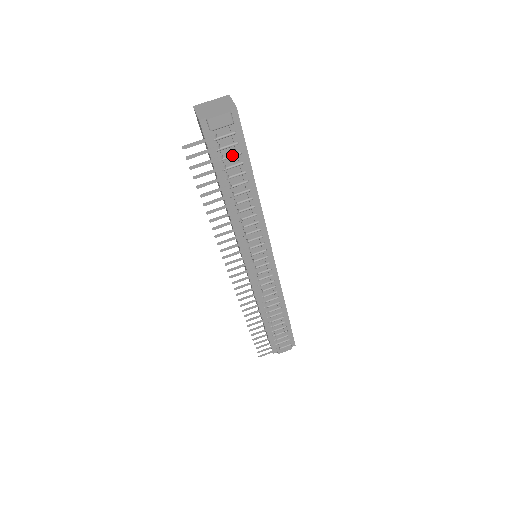
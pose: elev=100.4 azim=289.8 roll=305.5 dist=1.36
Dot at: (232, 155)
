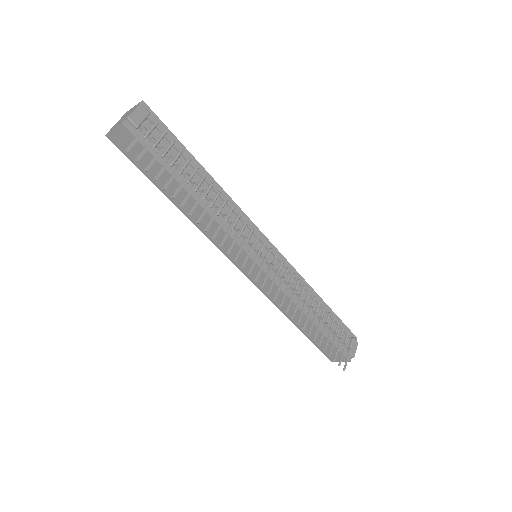
Dot at: (169, 146)
